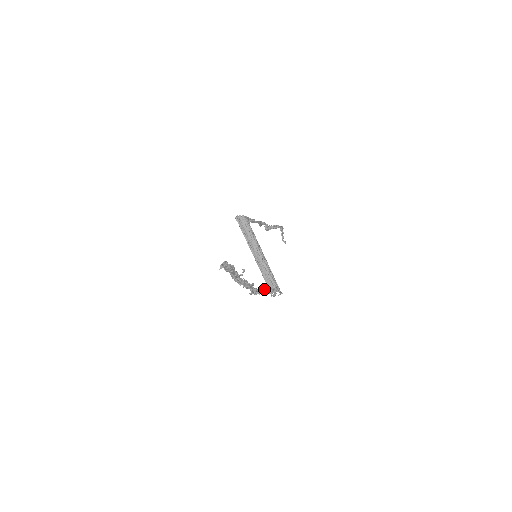
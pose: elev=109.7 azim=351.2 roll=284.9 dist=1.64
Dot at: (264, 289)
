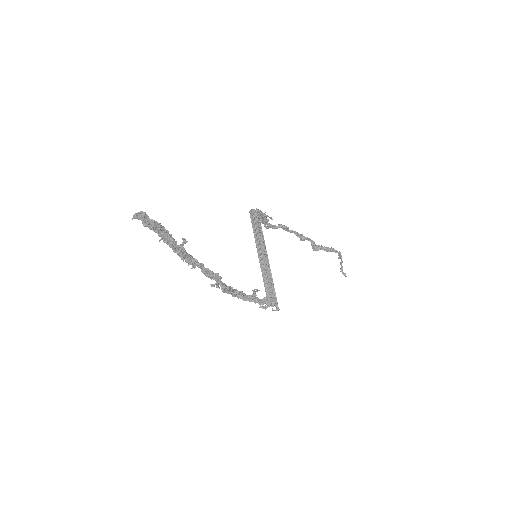
Dot at: occluded
